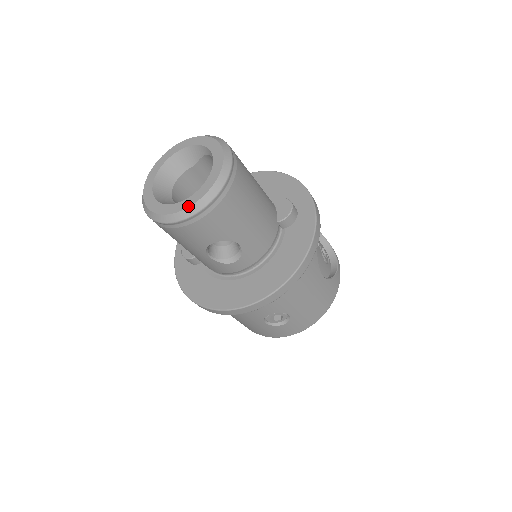
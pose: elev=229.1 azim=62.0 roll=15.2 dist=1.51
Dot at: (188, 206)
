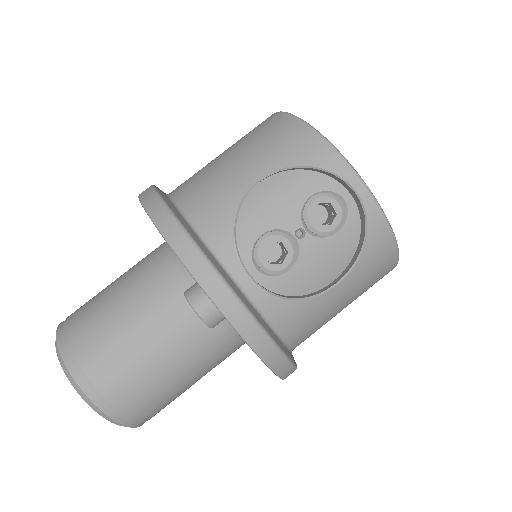
Dot at: occluded
